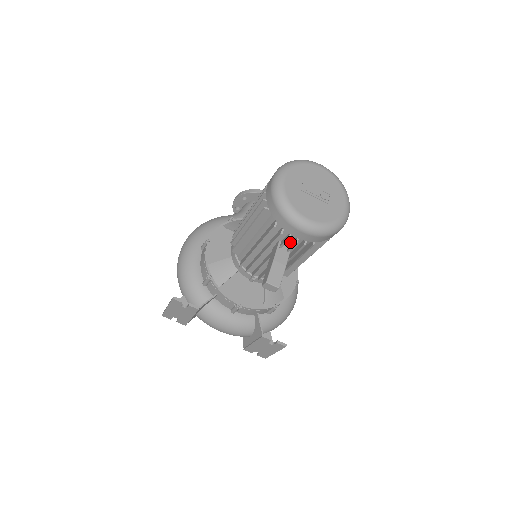
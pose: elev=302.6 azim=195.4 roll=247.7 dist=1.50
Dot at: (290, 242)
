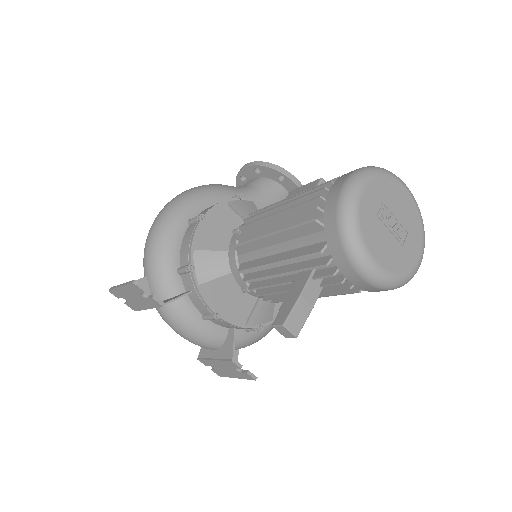
Dot at: occluded
